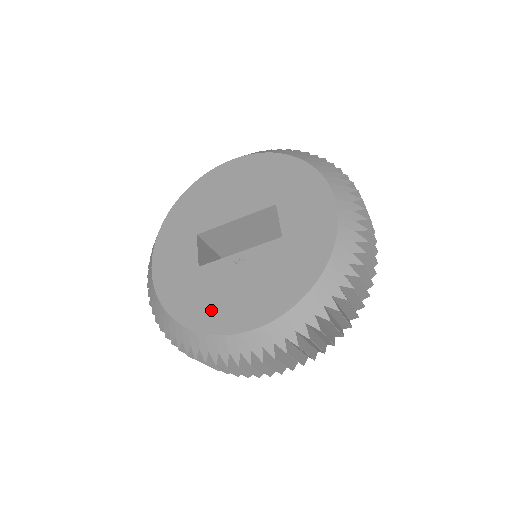
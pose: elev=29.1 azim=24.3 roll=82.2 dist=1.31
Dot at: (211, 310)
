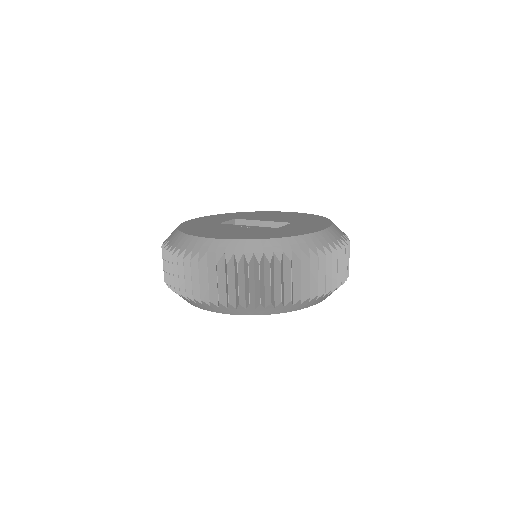
Dot at: (201, 231)
